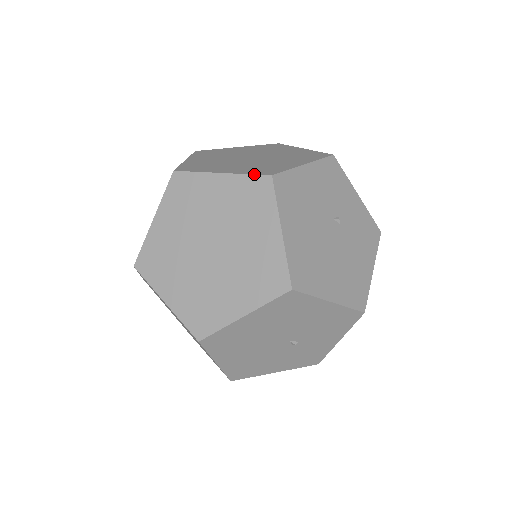
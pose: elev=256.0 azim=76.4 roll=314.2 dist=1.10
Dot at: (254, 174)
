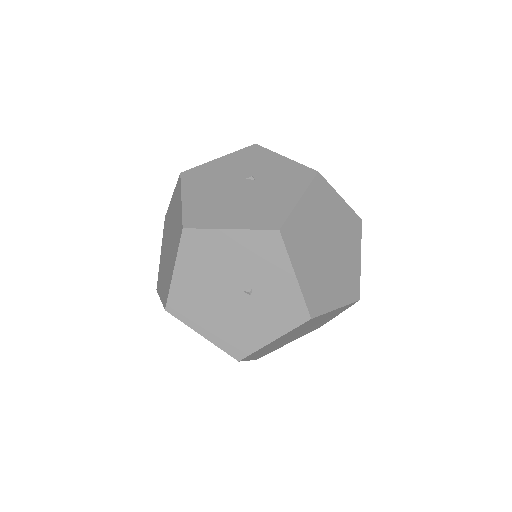
Dot at: (177, 181)
